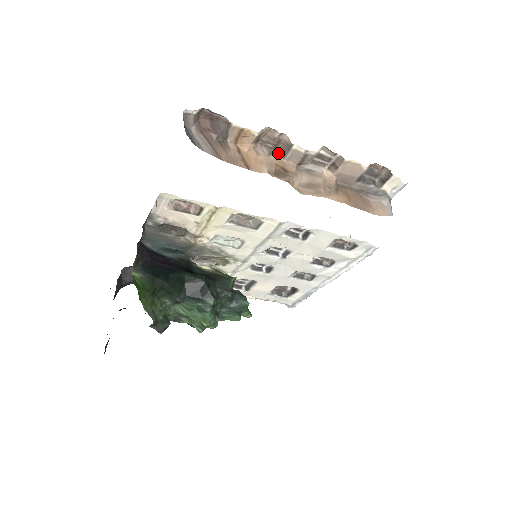
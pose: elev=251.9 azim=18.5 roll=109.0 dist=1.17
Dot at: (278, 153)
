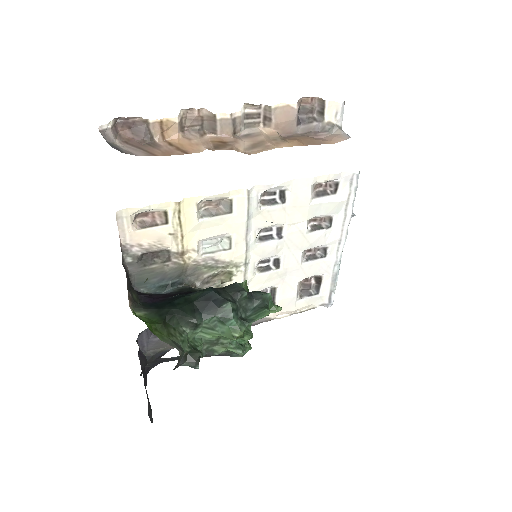
Dot at: (209, 132)
